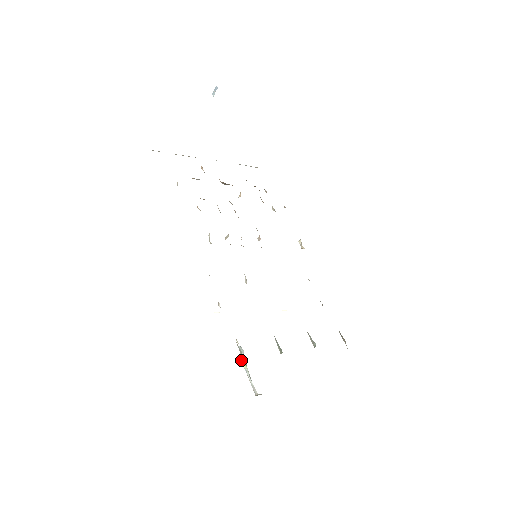
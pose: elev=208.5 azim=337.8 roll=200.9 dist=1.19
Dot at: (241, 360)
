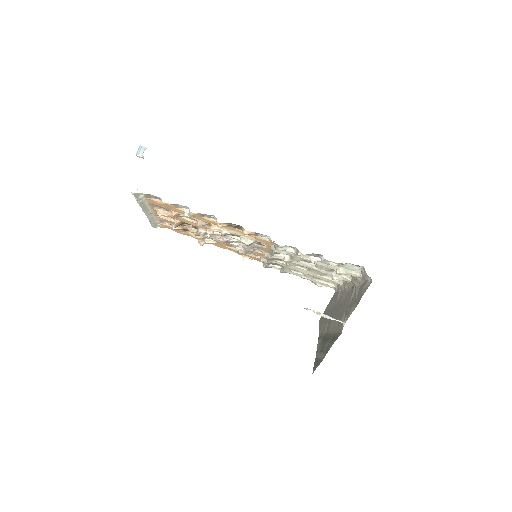
Dot at: (316, 313)
